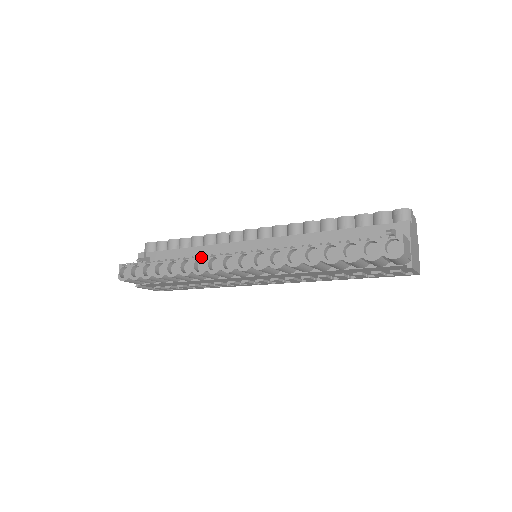
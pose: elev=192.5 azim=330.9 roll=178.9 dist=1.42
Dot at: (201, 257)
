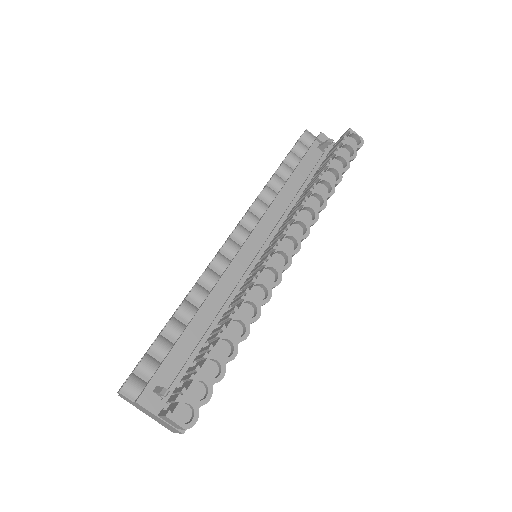
Dot at: (245, 290)
